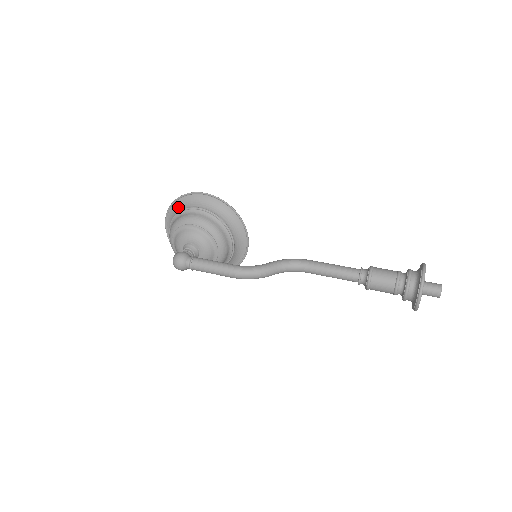
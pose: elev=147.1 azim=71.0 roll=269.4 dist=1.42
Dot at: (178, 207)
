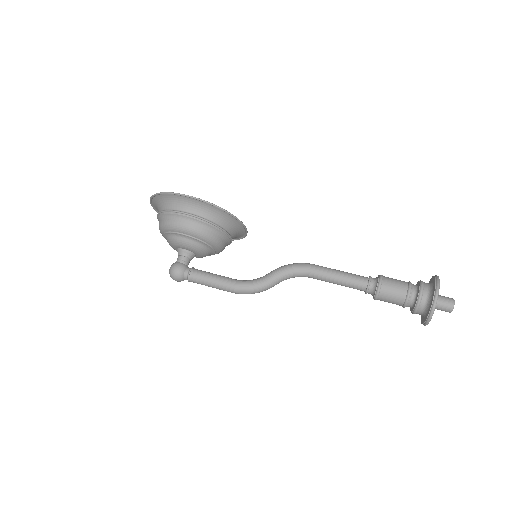
Dot at: (161, 201)
